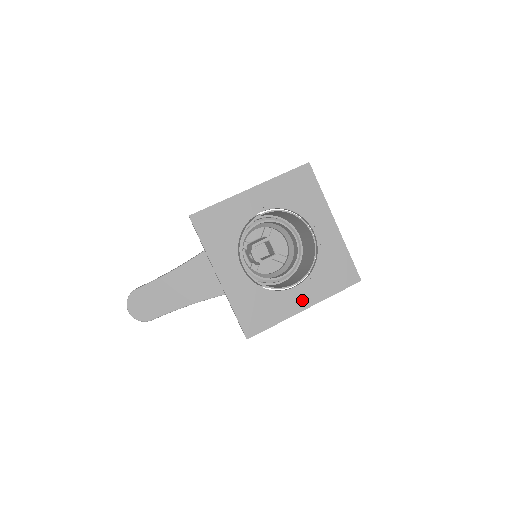
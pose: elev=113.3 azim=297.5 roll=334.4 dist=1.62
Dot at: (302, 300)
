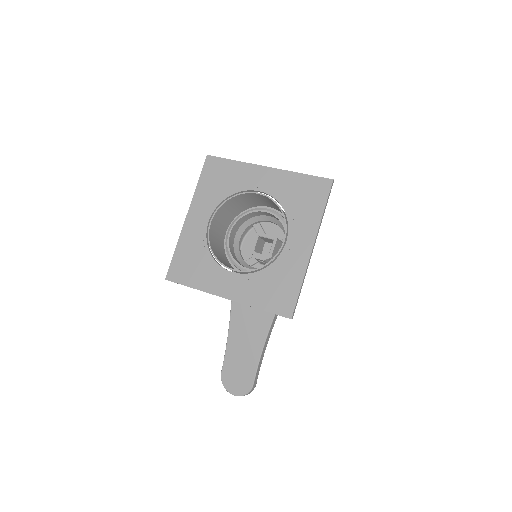
Dot at: (302, 245)
